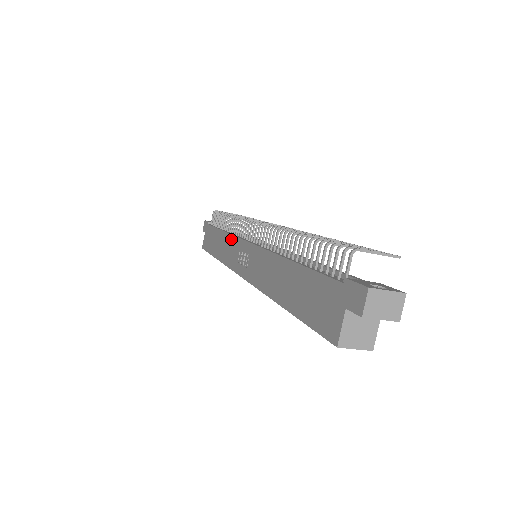
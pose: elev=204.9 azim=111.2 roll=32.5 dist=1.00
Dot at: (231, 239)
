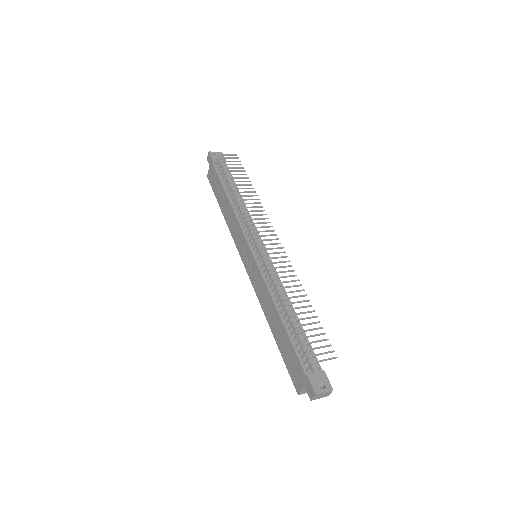
Dot at: (237, 223)
